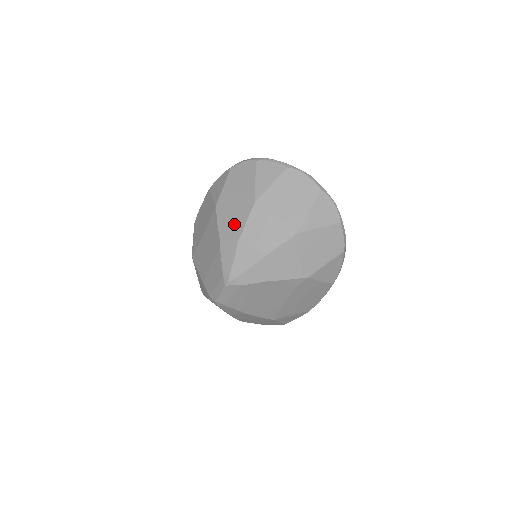
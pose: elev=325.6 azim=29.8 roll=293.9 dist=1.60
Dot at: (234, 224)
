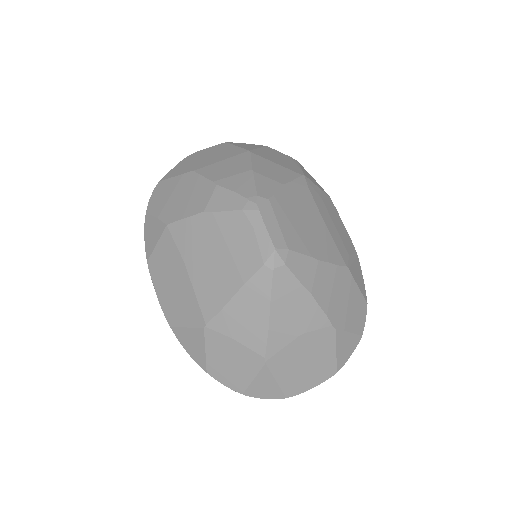
Dot at: (198, 193)
